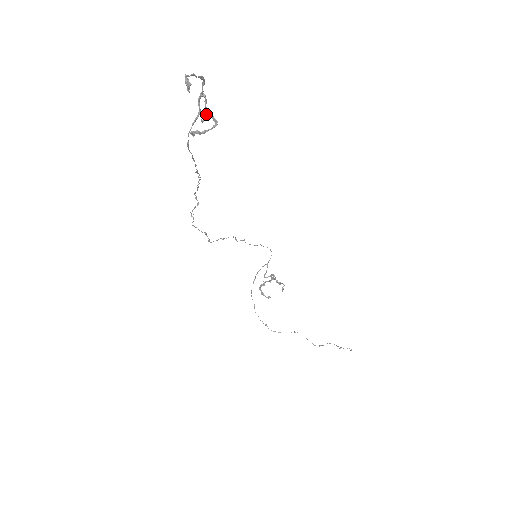
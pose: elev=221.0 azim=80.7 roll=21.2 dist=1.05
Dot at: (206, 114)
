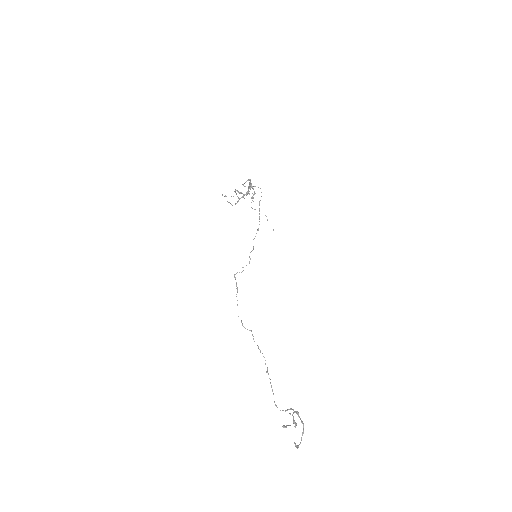
Dot at: occluded
